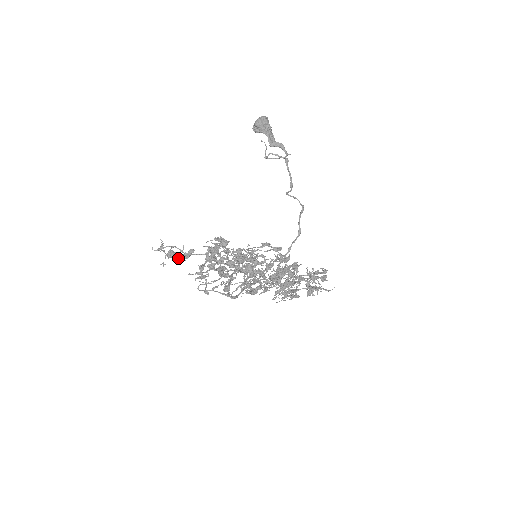
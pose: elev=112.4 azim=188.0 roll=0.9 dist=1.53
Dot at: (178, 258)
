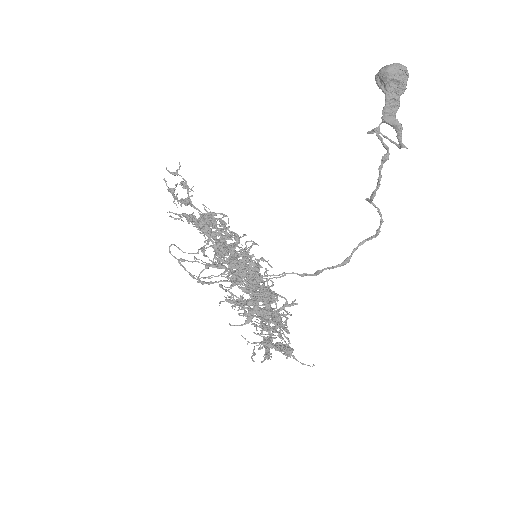
Dot at: (176, 198)
